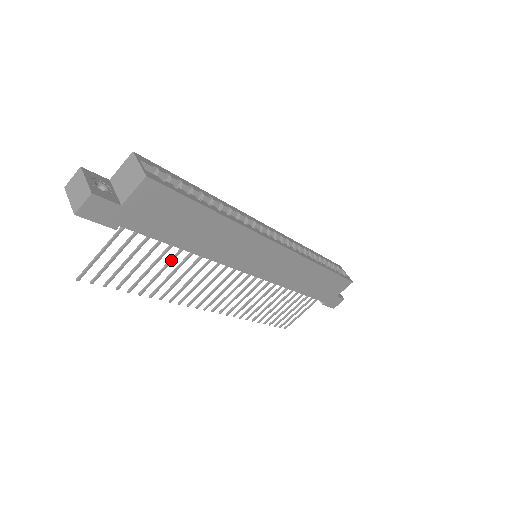
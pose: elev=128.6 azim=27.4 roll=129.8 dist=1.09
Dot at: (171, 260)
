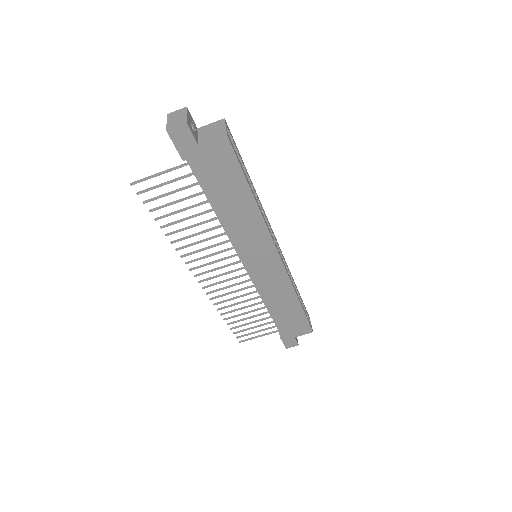
Dot at: (200, 214)
